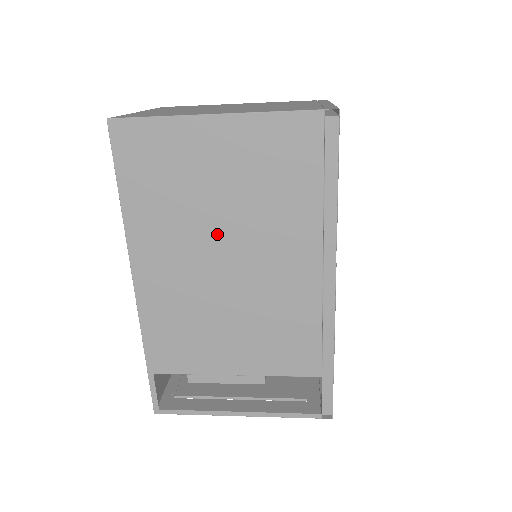
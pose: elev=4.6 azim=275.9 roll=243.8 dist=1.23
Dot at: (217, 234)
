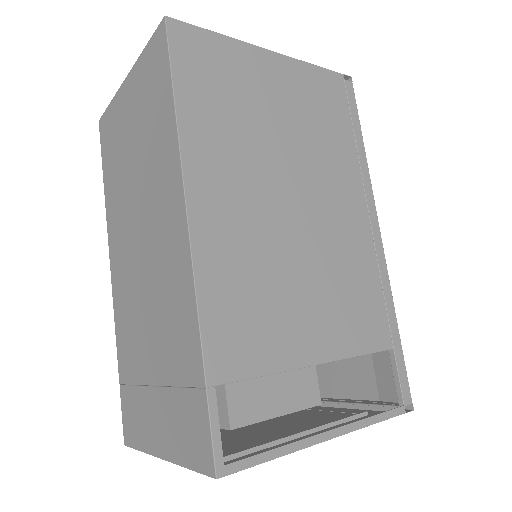
Dot at: (280, 166)
